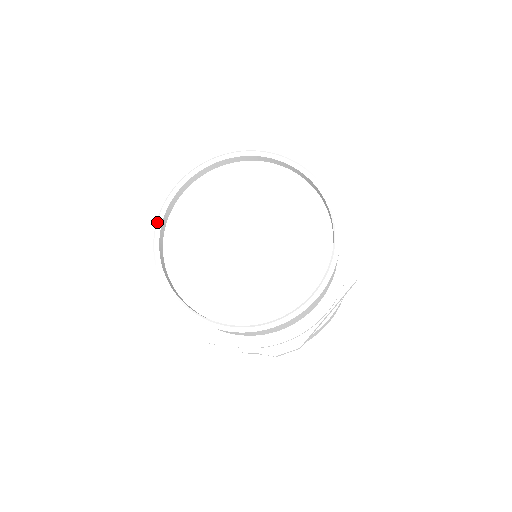
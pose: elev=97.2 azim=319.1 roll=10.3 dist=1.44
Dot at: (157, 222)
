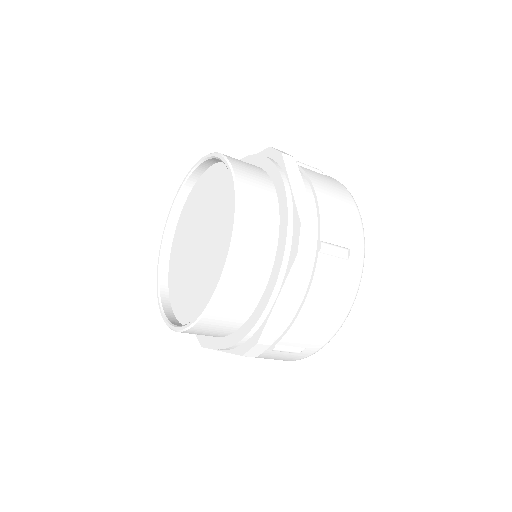
Dot at: (160, 248)
